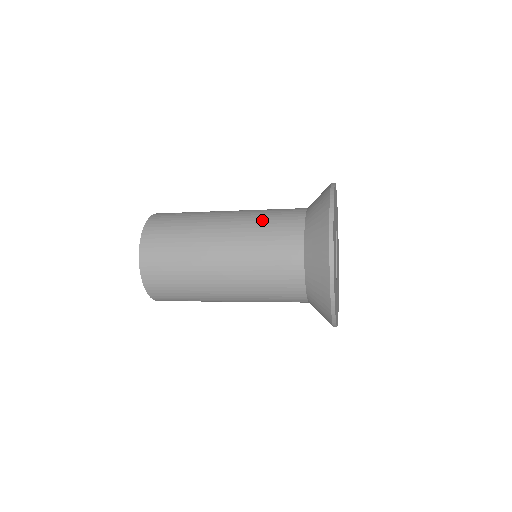
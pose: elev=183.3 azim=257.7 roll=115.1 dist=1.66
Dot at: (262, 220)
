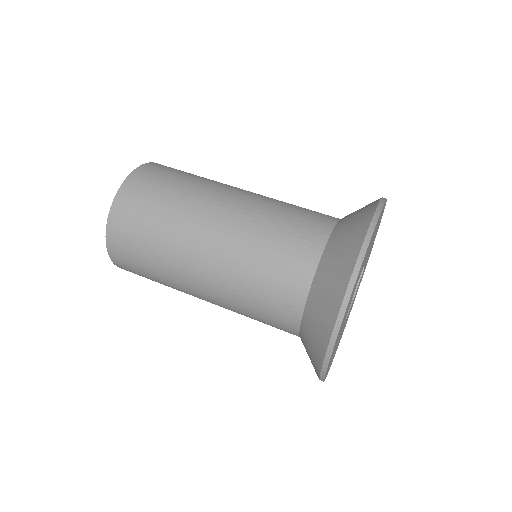
Dot at: (247, 311)
